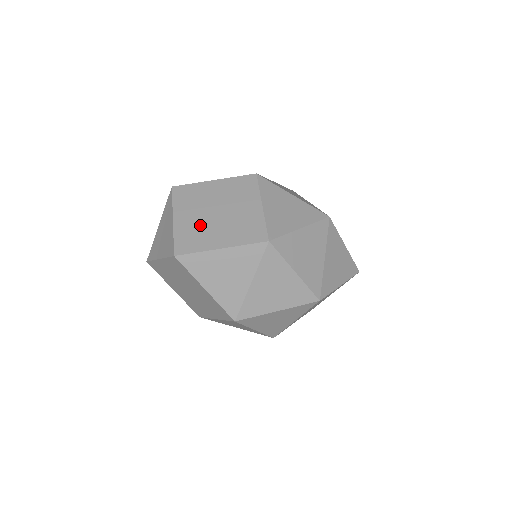
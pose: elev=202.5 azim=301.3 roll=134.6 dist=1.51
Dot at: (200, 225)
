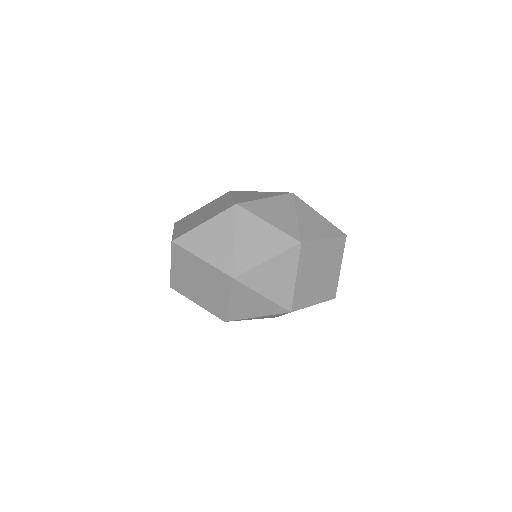
Dot at: (191, 223)
